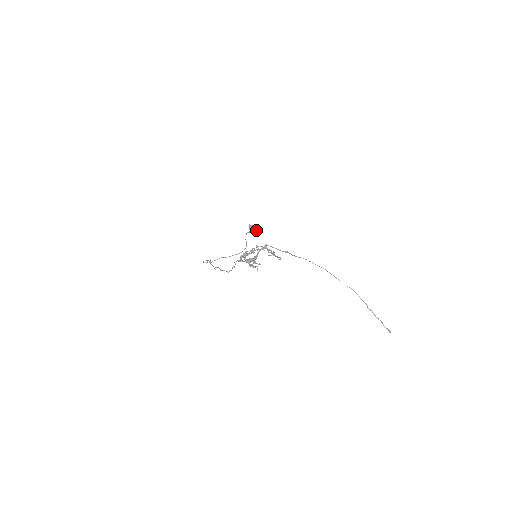
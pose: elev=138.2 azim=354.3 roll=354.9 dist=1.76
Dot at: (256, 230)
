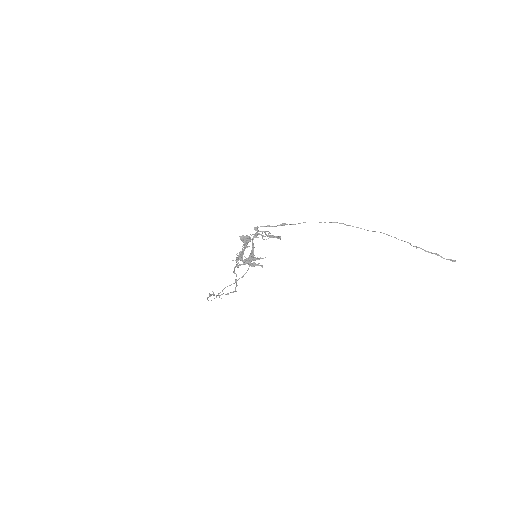
Dot at: occluded
